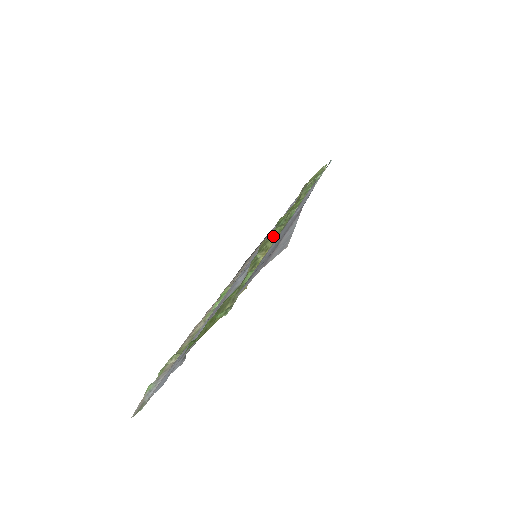
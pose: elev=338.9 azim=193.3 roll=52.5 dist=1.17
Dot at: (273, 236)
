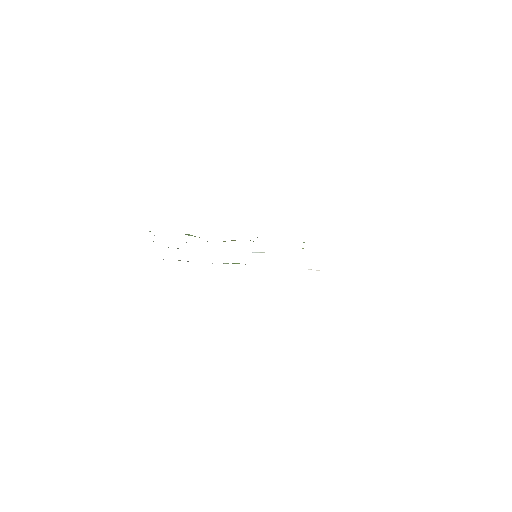
Dot at: occluded
